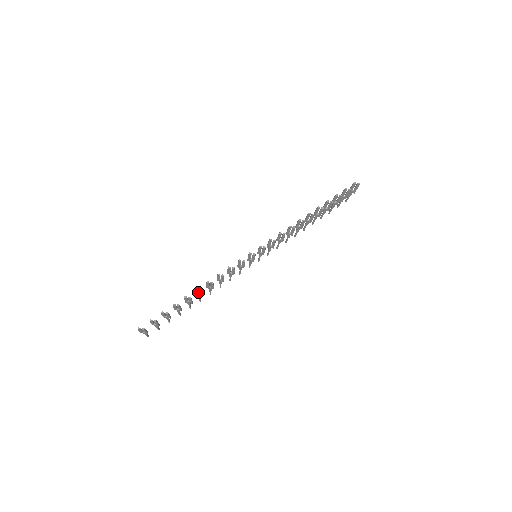
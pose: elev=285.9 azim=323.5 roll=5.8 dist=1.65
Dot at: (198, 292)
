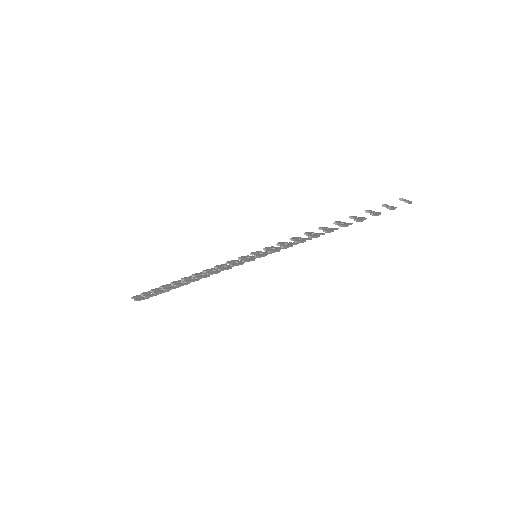
Dot at: (188, 279)
